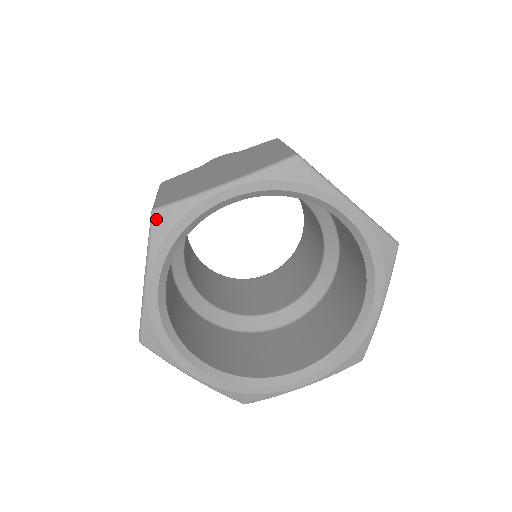
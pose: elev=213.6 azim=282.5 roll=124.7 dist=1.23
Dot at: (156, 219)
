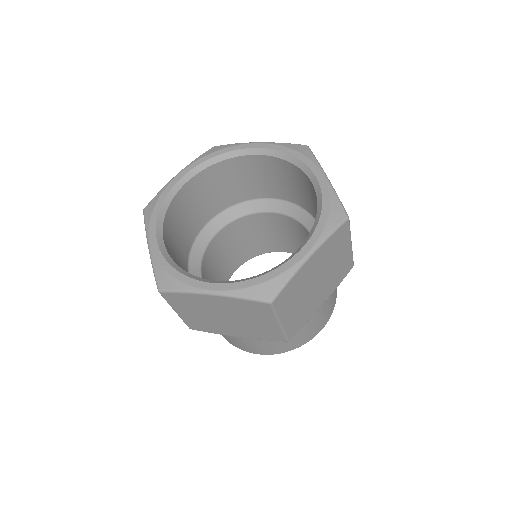
Dot at: (146, 210)
